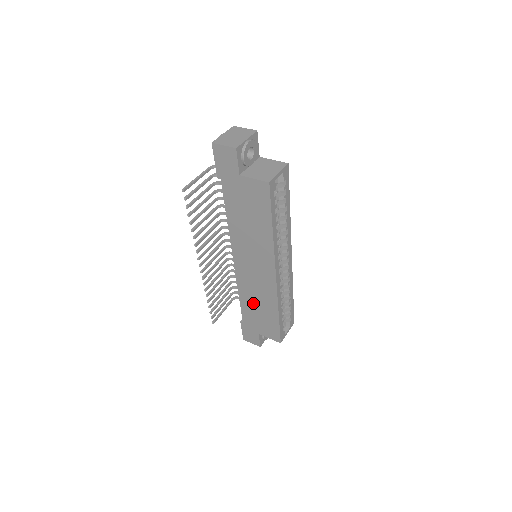
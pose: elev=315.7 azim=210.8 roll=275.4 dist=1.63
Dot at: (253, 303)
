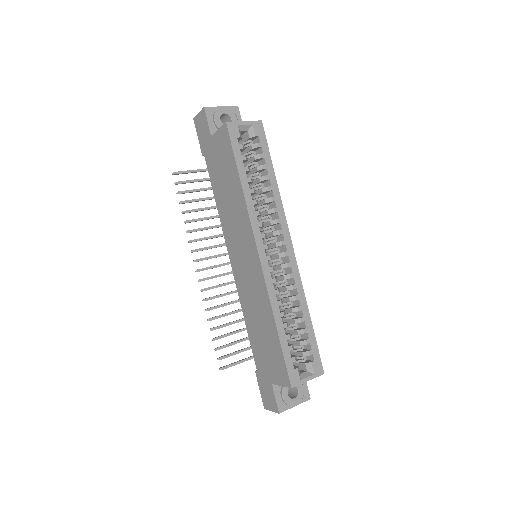
Dot at: (255, 323)
